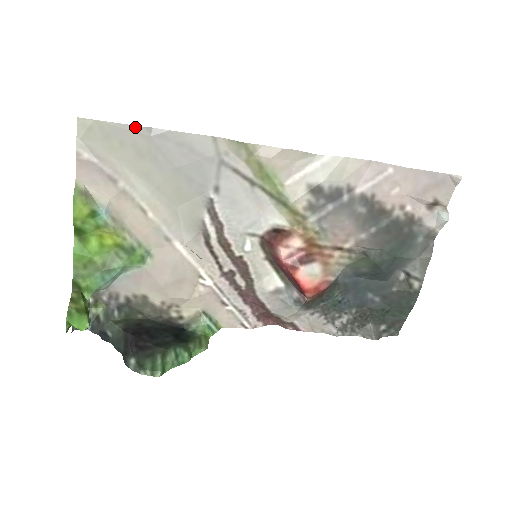
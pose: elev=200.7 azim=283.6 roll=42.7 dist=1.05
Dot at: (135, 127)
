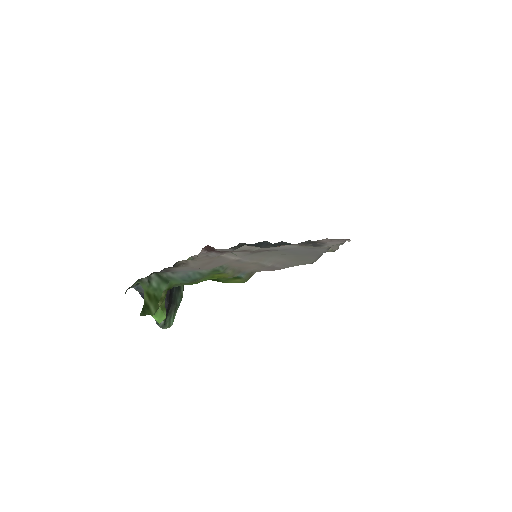
Dot at: (320, 256)
